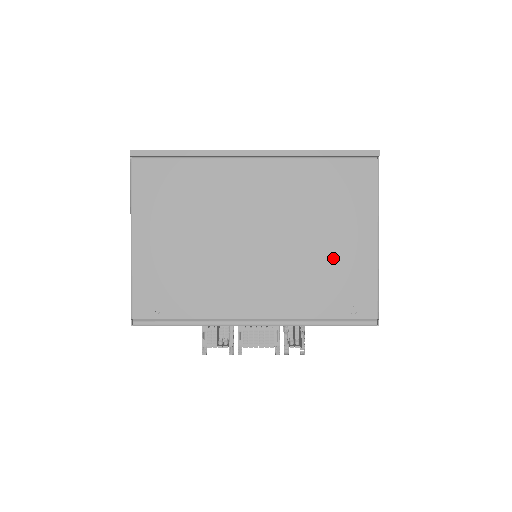
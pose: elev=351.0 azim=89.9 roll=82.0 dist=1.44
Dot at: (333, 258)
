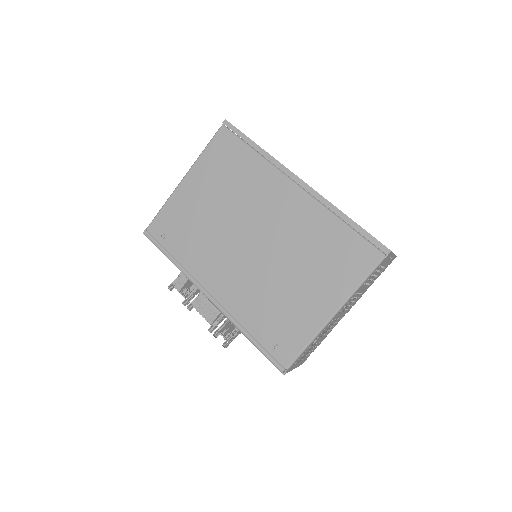
Dot at: (292, 299)
